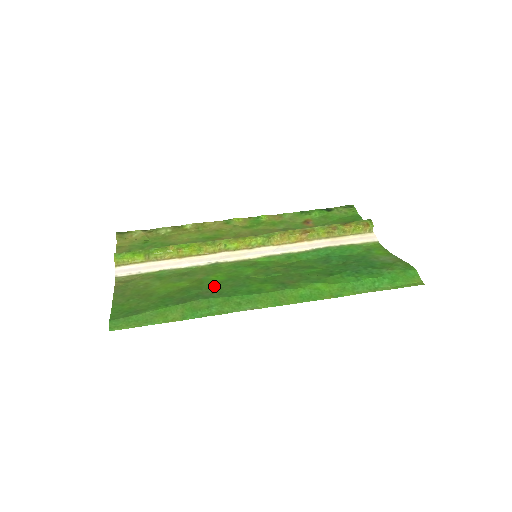
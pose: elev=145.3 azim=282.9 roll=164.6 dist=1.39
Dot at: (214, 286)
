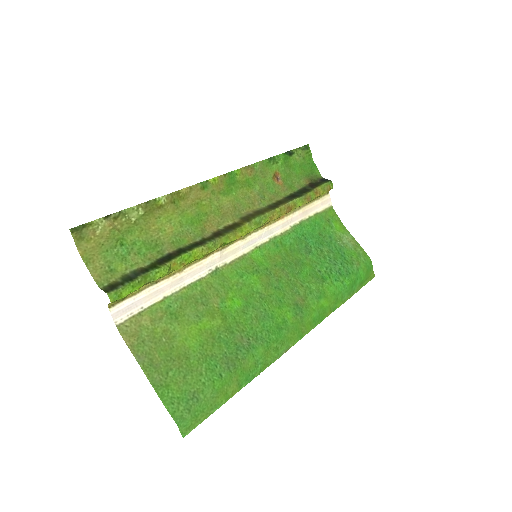
Dot at: (242, 323)
